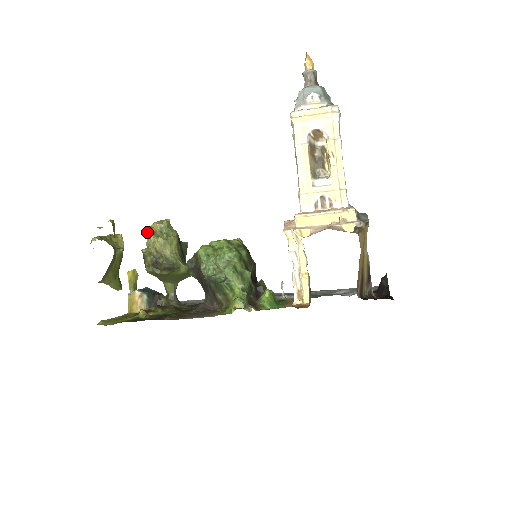
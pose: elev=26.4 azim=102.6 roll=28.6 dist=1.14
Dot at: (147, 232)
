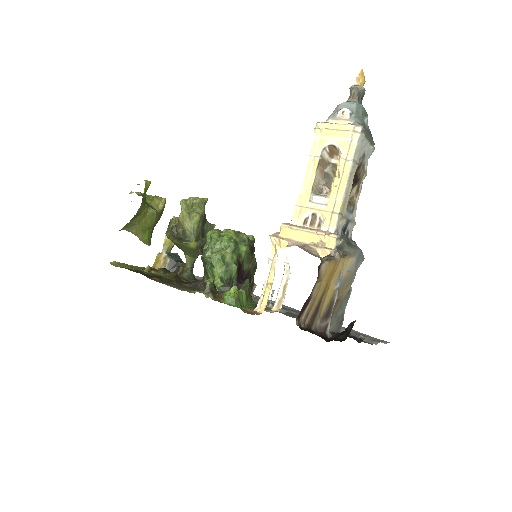
Dot at: (181, 203)
